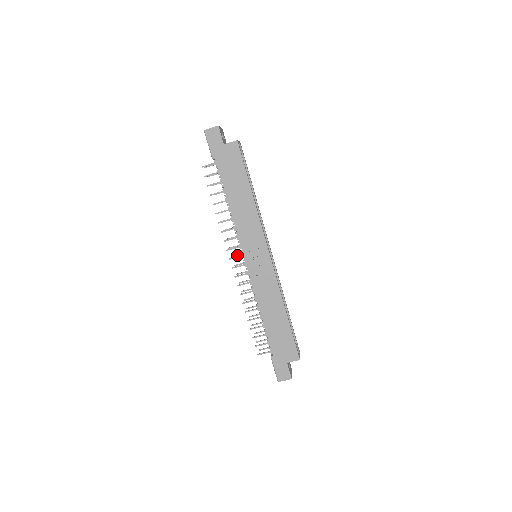
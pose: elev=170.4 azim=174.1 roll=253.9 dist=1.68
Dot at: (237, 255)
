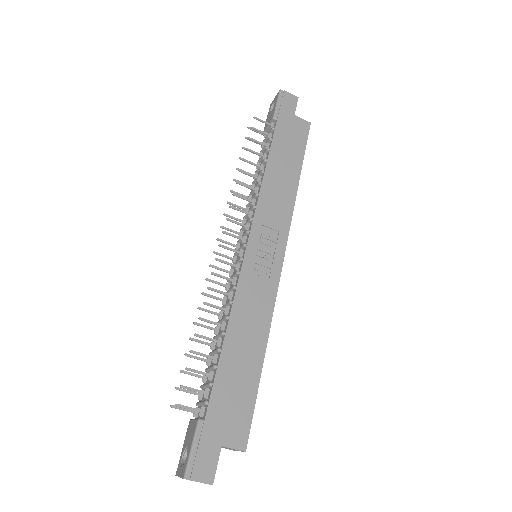
Dot at: (227, 242)
